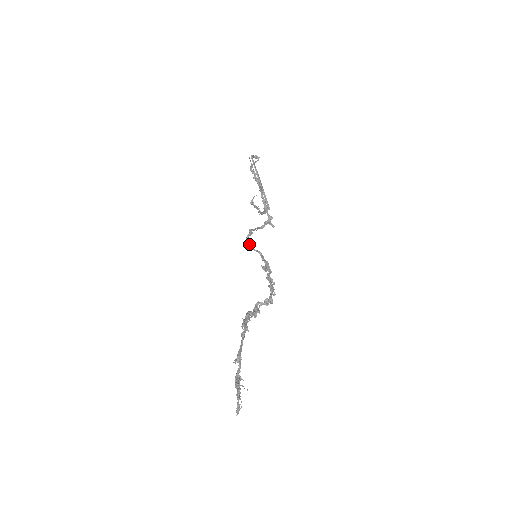
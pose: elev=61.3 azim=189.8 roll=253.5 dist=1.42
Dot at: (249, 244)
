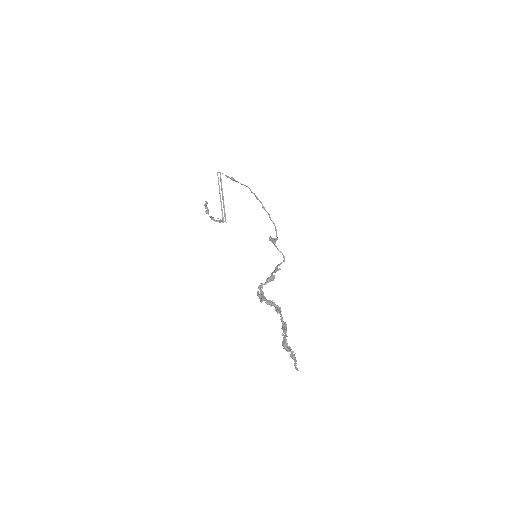
Dot at: occluded
